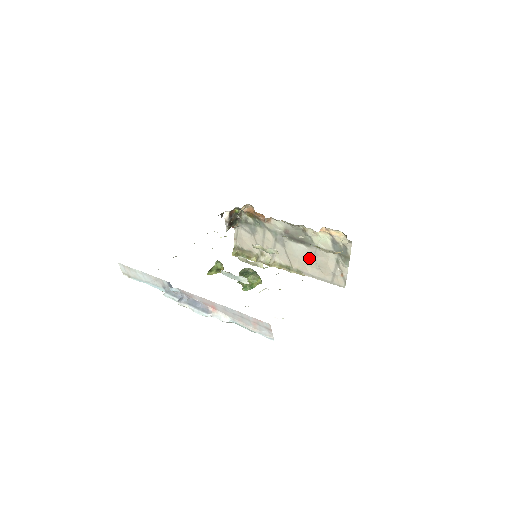
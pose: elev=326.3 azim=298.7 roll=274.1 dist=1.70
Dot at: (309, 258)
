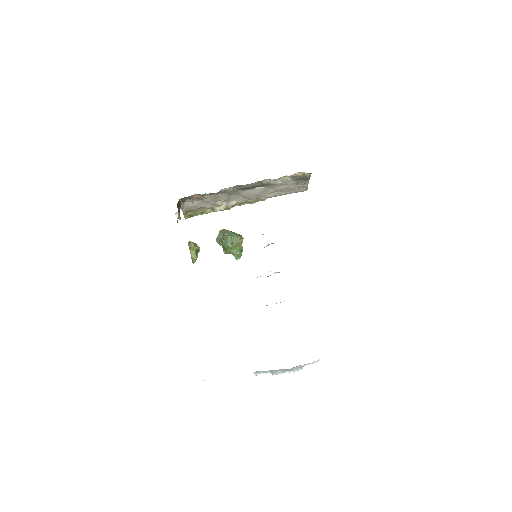
Dot at: (268, 191)
